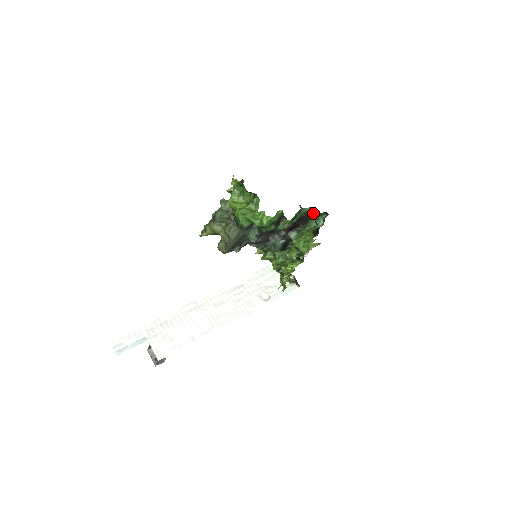
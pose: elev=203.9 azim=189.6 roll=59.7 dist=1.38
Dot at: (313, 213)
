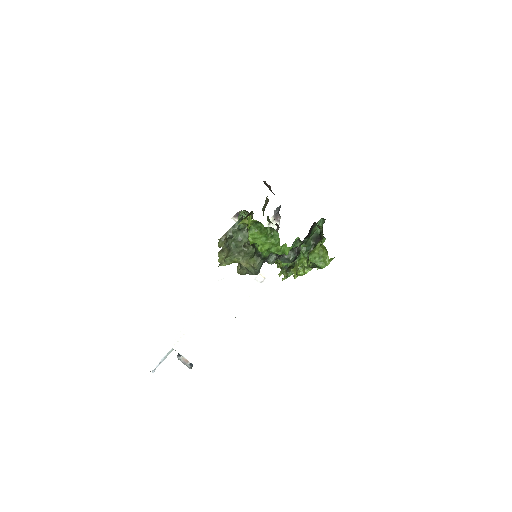
Dot at: (321, 230)
